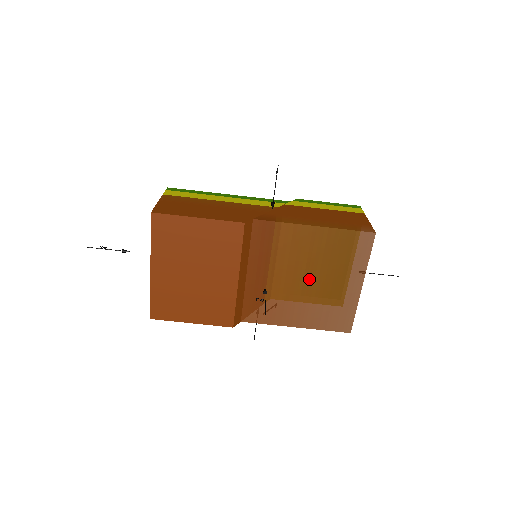
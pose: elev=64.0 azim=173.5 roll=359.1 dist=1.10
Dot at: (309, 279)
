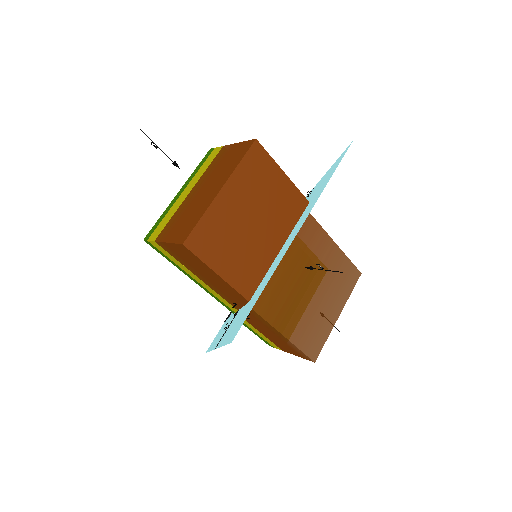
Dot at: (313, 288)
